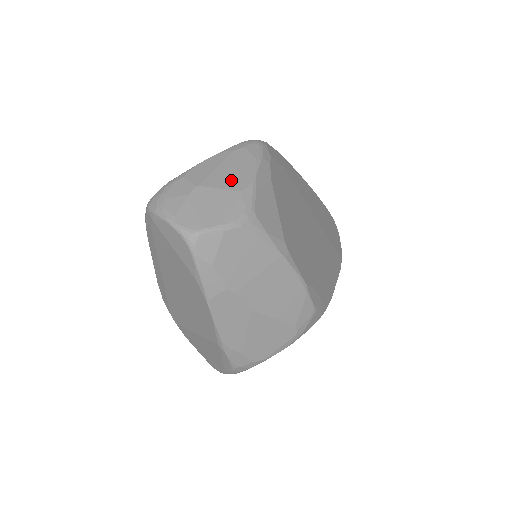
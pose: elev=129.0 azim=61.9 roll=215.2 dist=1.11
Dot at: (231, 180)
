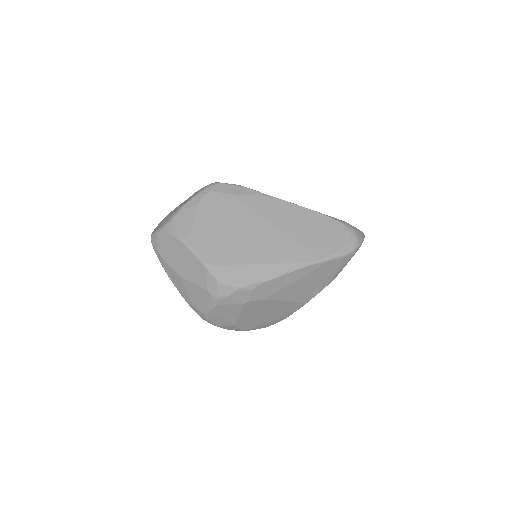
Dot at: (178, 208)
